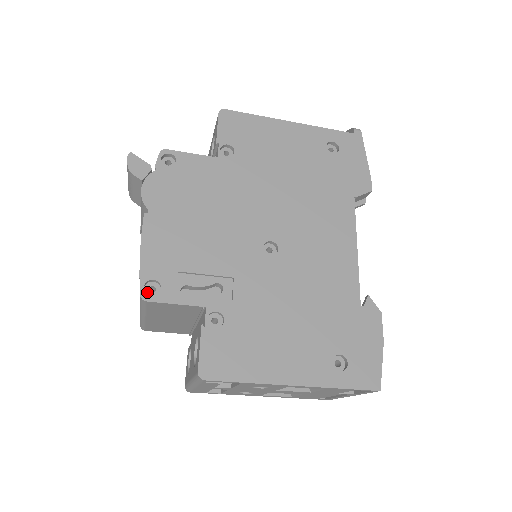
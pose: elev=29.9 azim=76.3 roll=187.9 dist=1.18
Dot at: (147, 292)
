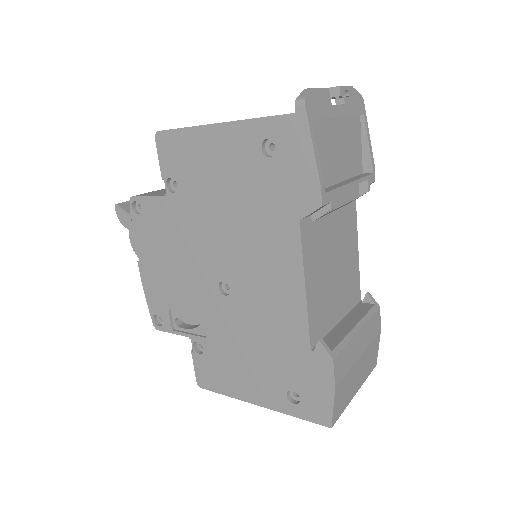
Dot at: (159, 320)
